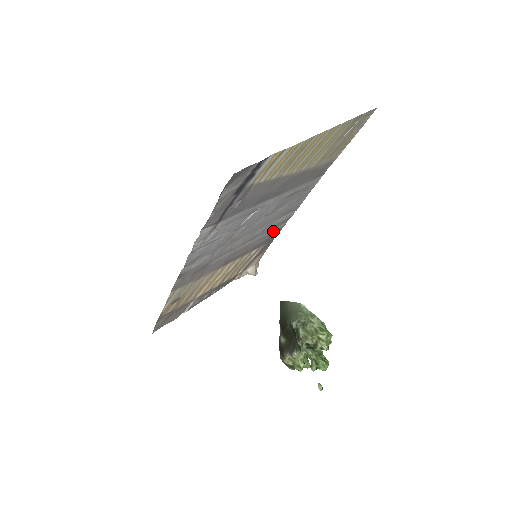
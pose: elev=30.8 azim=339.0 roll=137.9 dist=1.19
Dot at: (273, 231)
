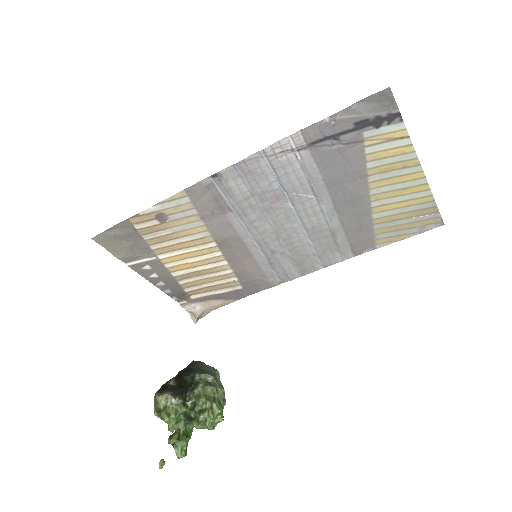
Dot at: (266, 276)
